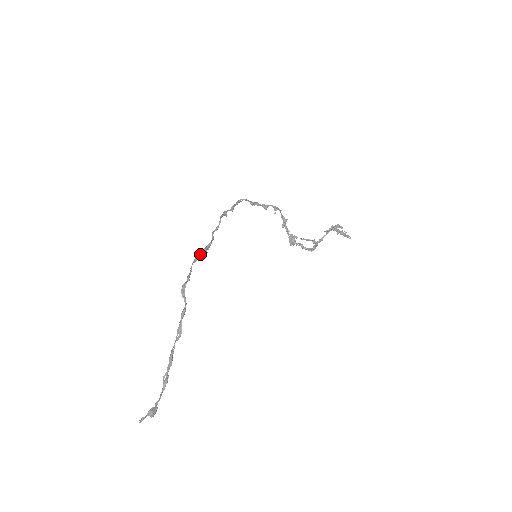
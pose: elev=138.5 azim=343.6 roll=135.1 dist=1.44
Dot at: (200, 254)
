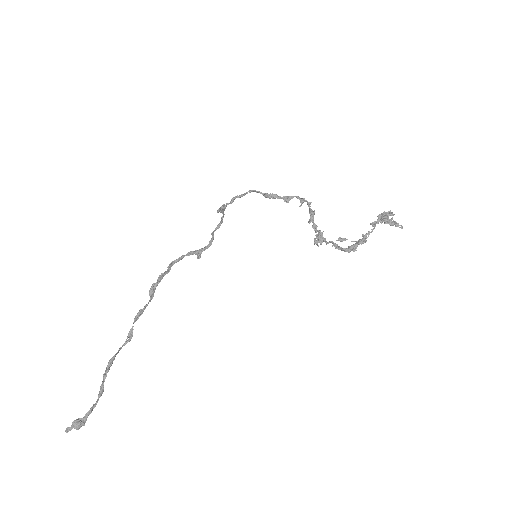
Dot at: (188, 254)
